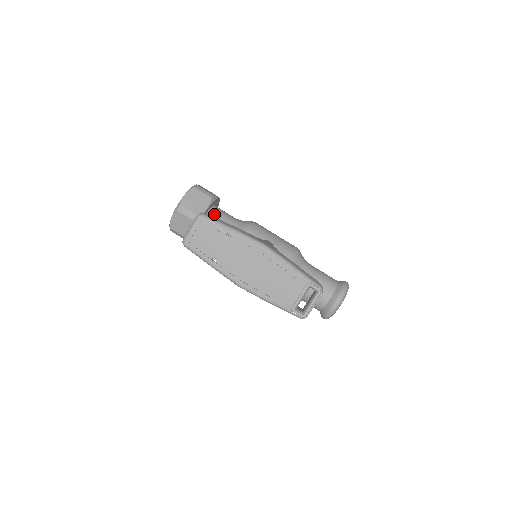
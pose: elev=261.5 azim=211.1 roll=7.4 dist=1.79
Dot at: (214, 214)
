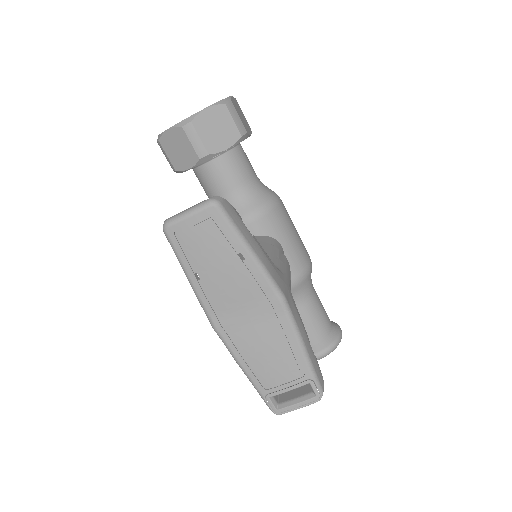
Dot at: (232, 159)
